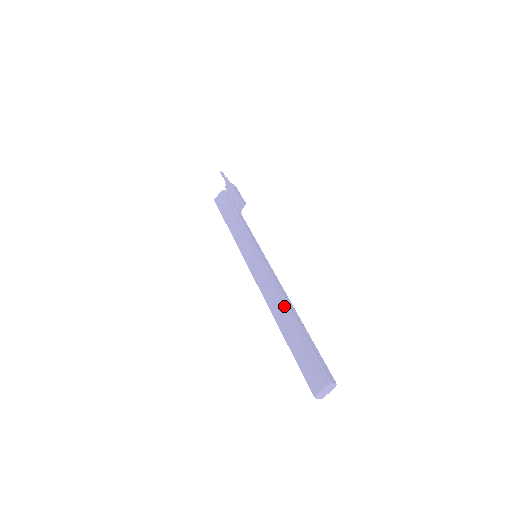
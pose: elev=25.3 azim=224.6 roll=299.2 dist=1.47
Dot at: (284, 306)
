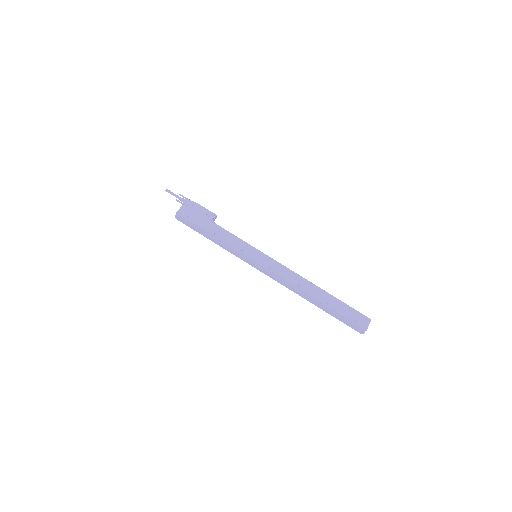
Dot at: (312, 284)
